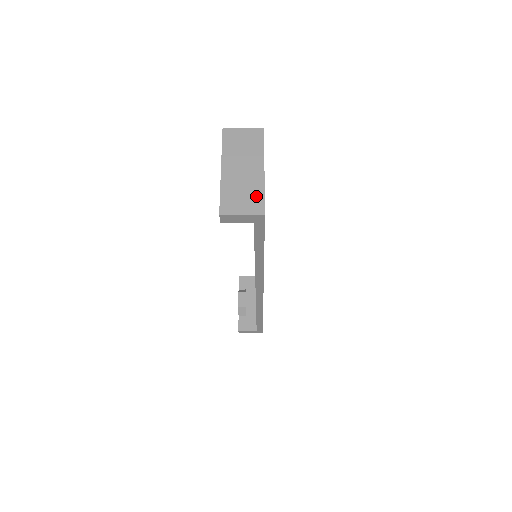
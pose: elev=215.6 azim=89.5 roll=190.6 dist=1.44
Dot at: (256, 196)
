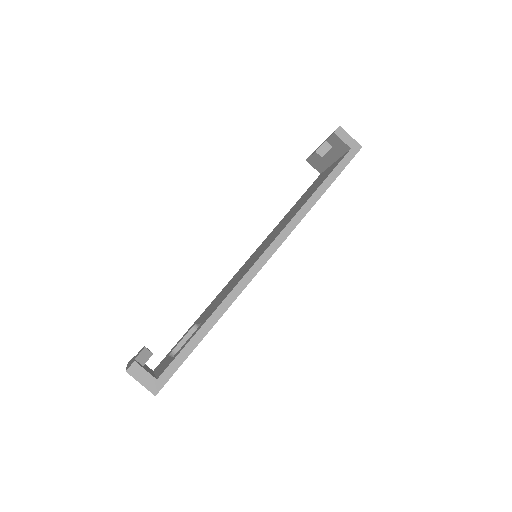
Dot at: occluded
